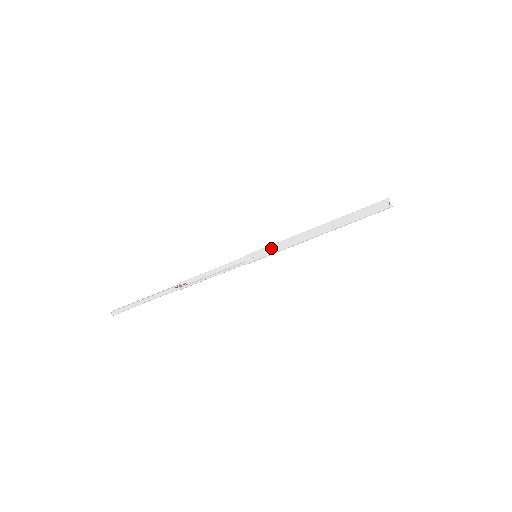
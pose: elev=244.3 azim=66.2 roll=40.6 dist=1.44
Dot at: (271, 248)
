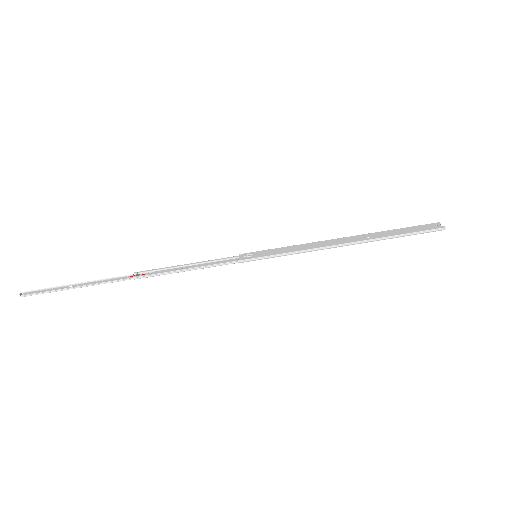
Dot at: (279, 250)
